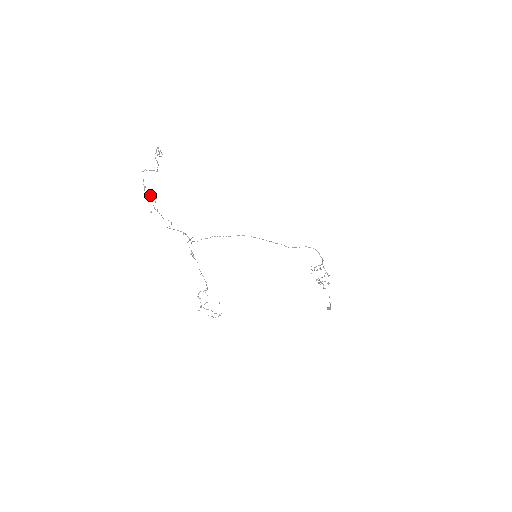
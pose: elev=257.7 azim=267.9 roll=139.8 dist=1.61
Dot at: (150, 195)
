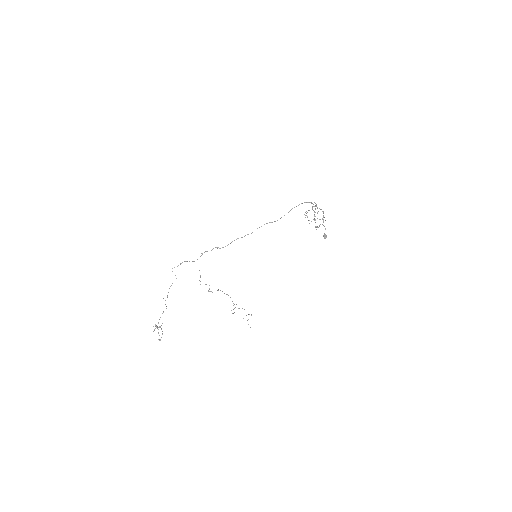
Dot at: occluded
